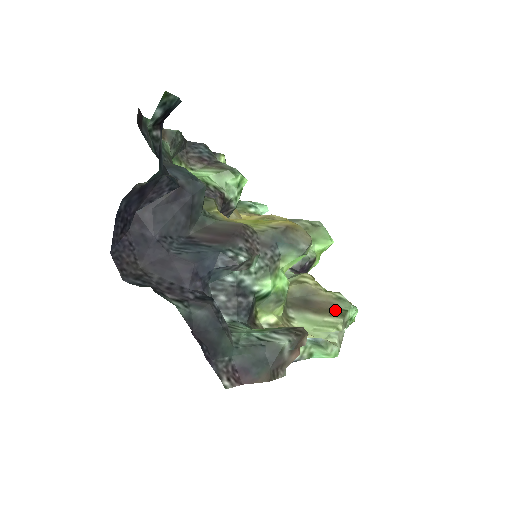
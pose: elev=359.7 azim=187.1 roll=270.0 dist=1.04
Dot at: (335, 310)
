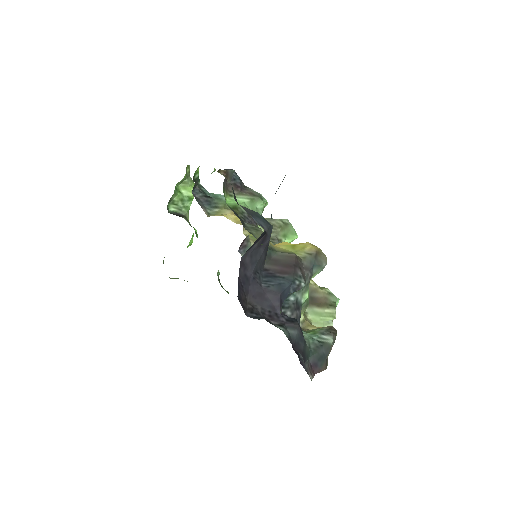
Dot at: (329, 303)
